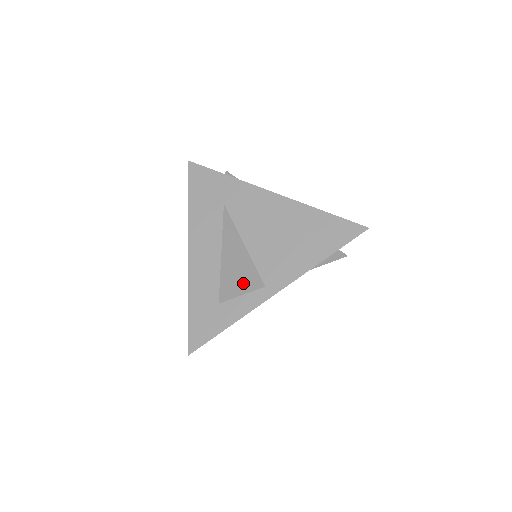
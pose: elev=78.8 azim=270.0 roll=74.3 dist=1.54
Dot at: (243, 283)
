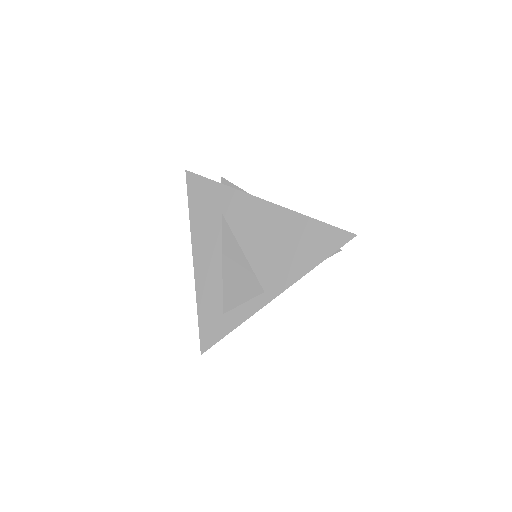
Dot at: (244, 291)
